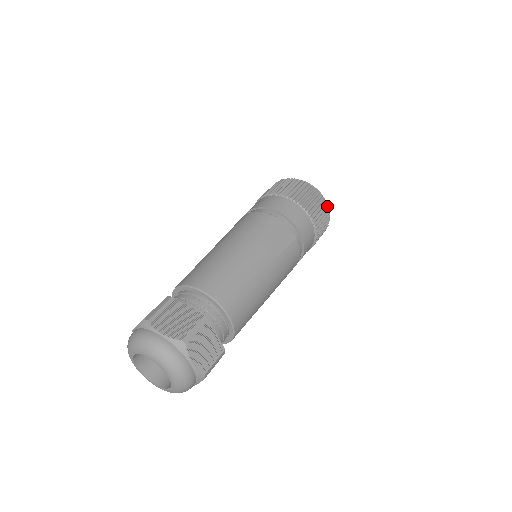
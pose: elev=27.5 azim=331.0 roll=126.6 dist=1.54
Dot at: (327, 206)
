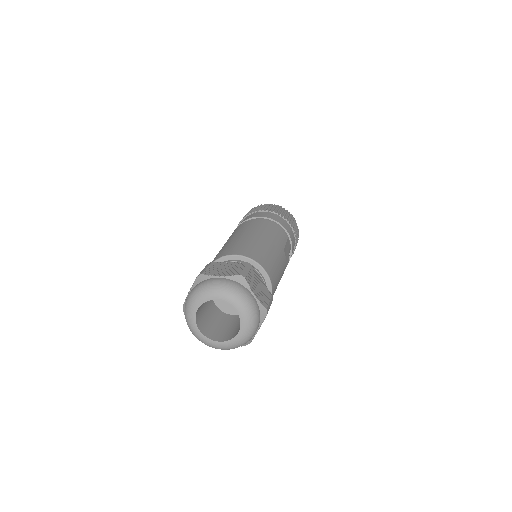
Dot at: occluded
